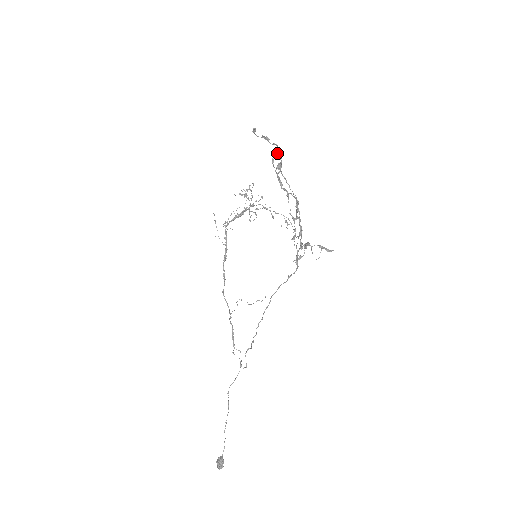
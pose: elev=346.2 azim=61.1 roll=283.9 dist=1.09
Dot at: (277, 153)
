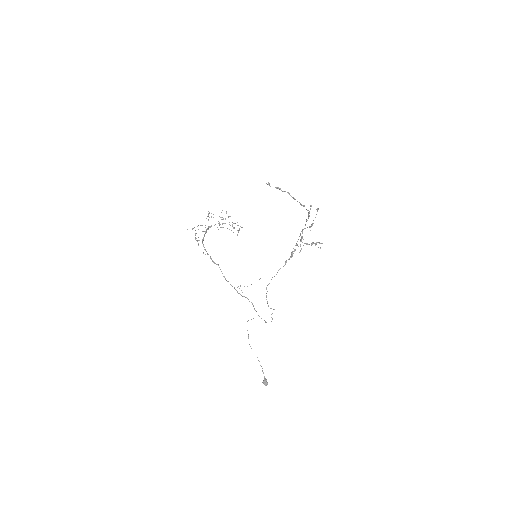
Dot at: (294, 198)
